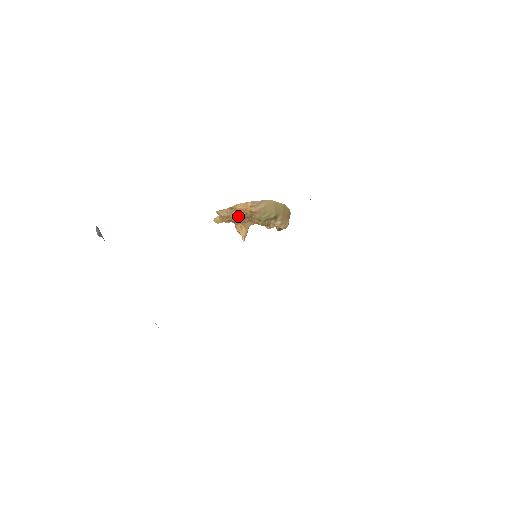
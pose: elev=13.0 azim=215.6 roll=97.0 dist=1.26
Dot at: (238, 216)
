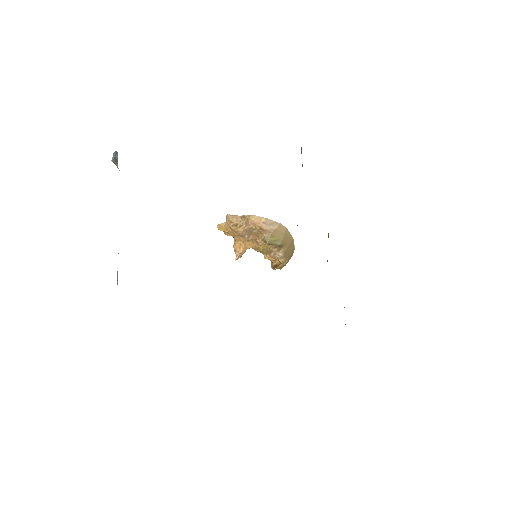
Dot at: (245, 228)
